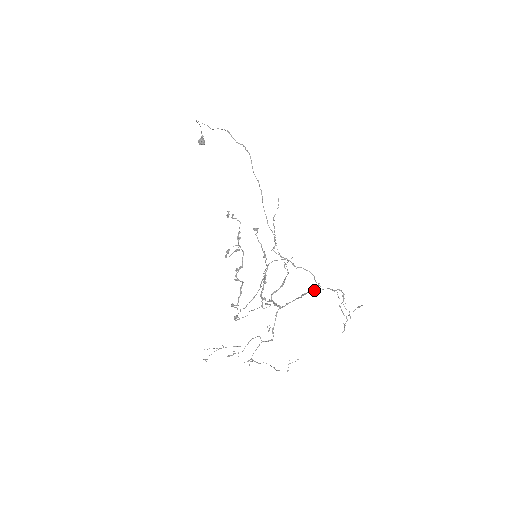
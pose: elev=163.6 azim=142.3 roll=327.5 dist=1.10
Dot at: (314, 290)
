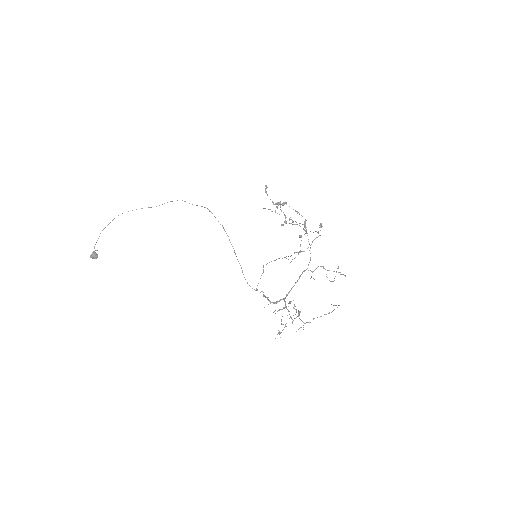
Dot at: occluded
